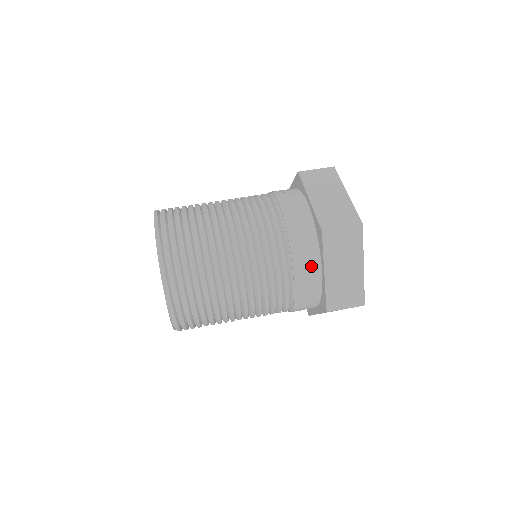
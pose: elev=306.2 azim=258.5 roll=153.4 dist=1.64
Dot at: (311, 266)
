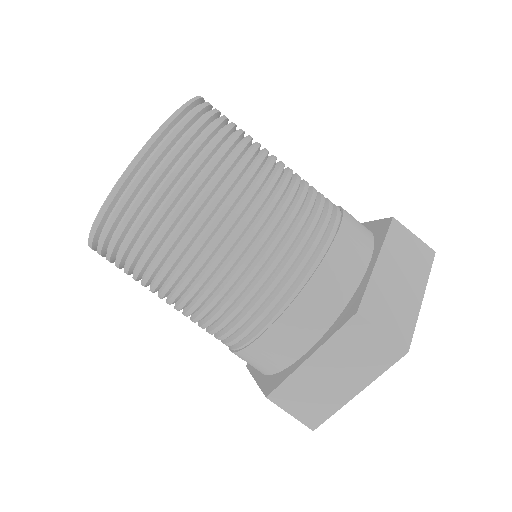
Dot at: (251, 365)
